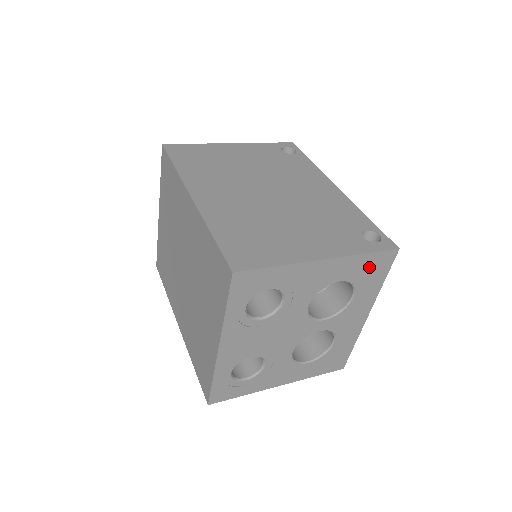
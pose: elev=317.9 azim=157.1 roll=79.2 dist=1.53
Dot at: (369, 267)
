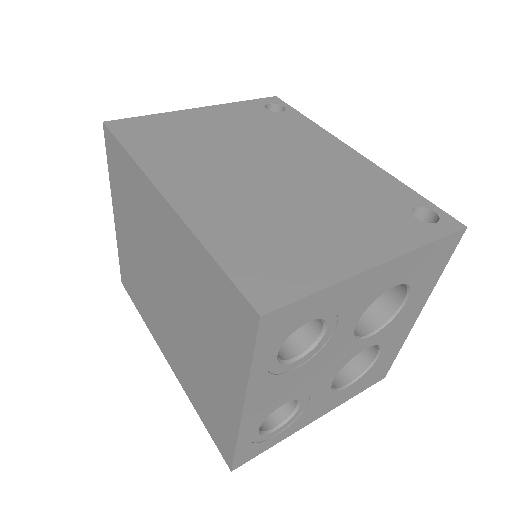
Dot at: (430, 259)
